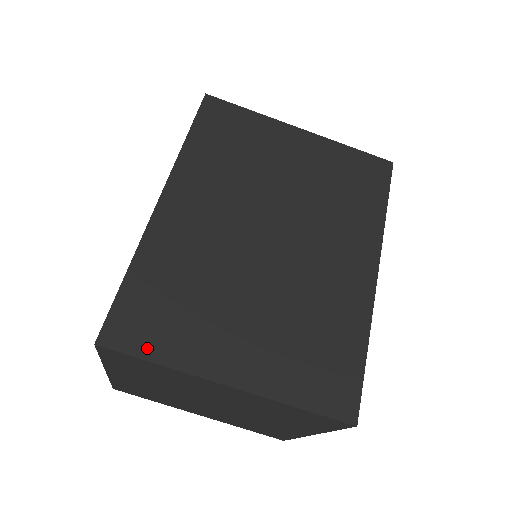
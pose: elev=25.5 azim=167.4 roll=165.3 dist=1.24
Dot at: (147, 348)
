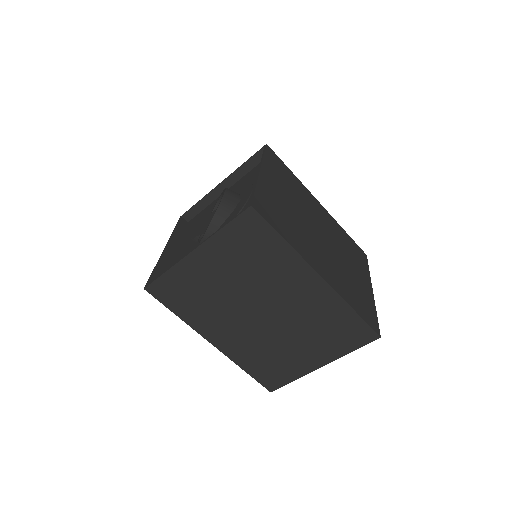
Dot at: (285, 381)
